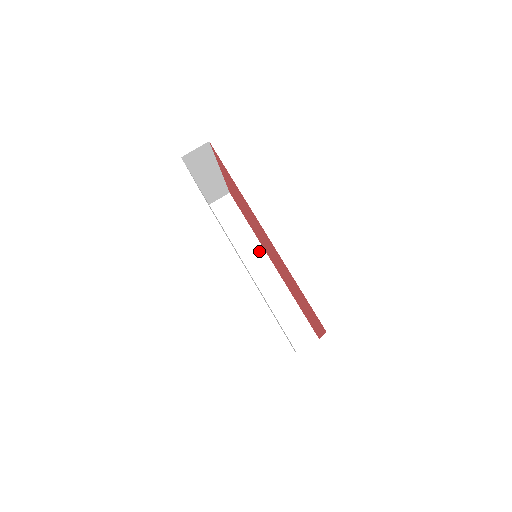
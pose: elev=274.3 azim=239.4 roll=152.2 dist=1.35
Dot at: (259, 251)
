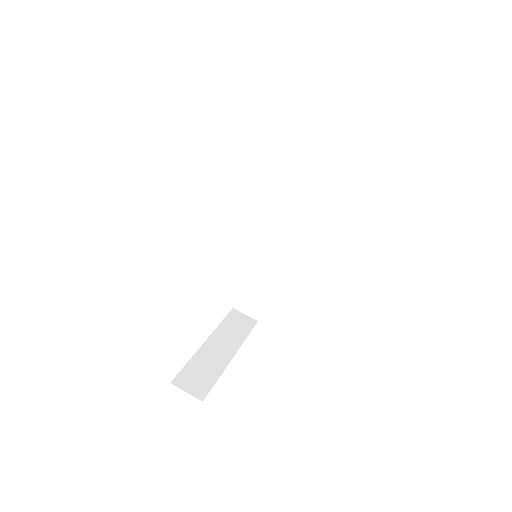
Dot at: (296, 217)
